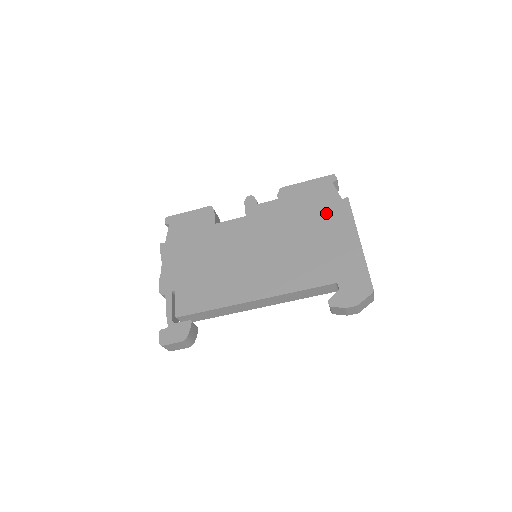
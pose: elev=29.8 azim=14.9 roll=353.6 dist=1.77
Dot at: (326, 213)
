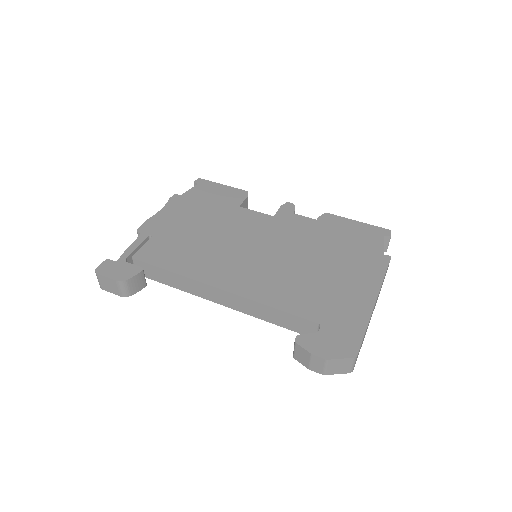
Dot at: (357, 257)
